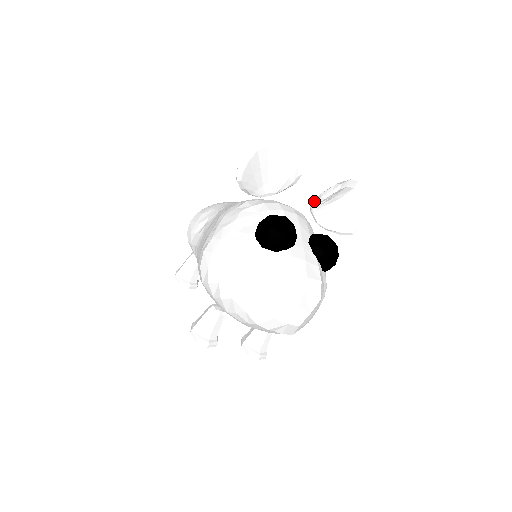
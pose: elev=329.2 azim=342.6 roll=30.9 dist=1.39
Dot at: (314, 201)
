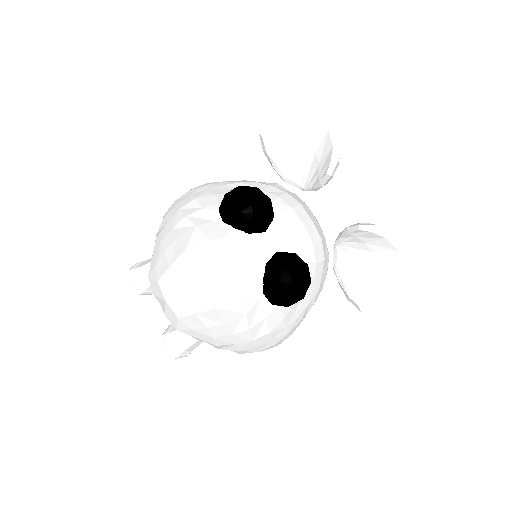
Dot at: occluded
